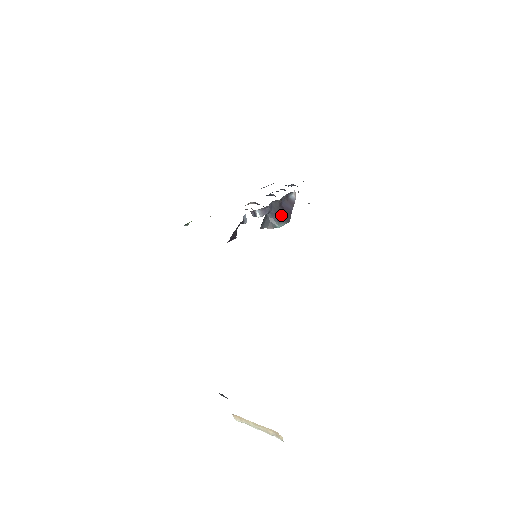
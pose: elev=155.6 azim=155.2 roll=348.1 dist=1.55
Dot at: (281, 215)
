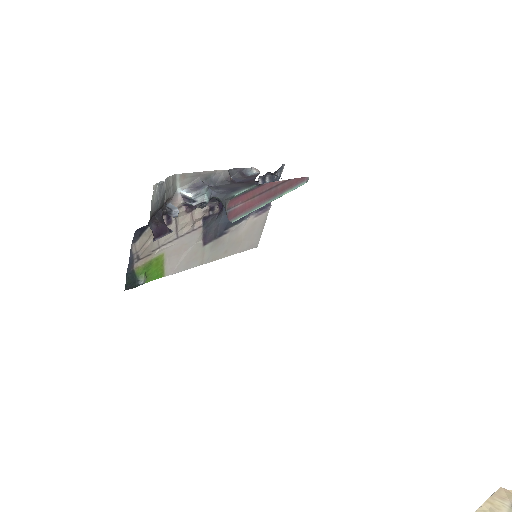
Dot at: (237, 187)
